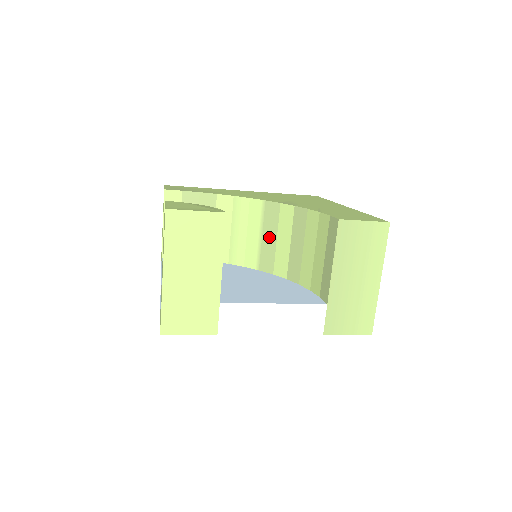
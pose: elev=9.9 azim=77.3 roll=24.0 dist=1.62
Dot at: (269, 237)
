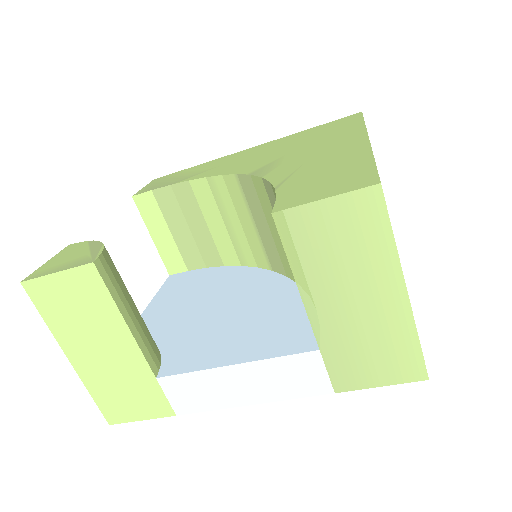
Dot at: (262, 226)
